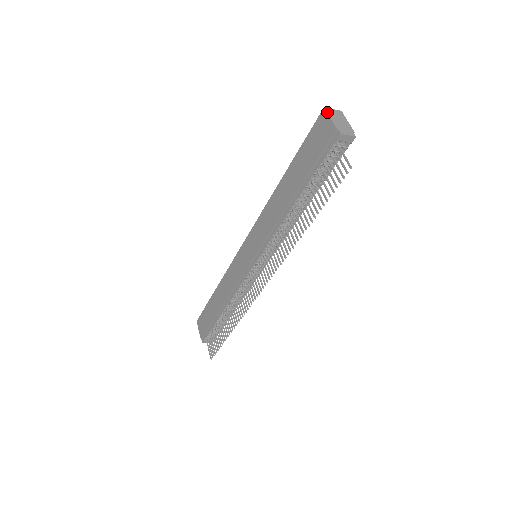
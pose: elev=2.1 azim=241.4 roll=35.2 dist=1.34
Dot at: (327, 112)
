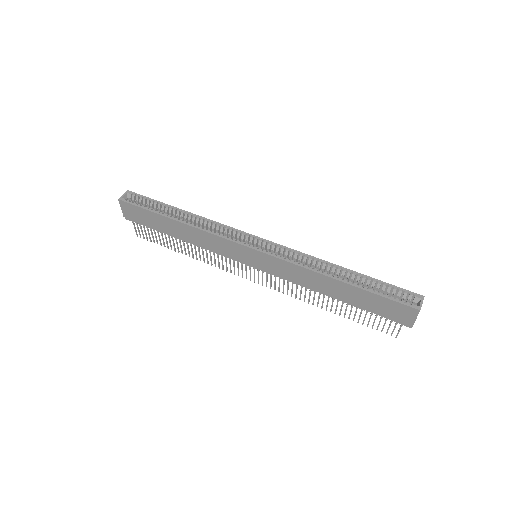
Dot at: occluded
